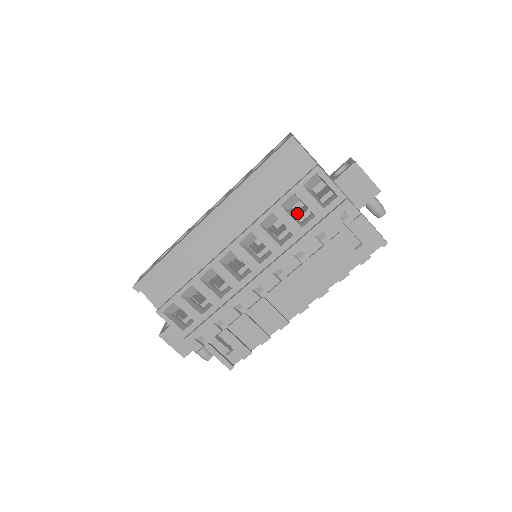
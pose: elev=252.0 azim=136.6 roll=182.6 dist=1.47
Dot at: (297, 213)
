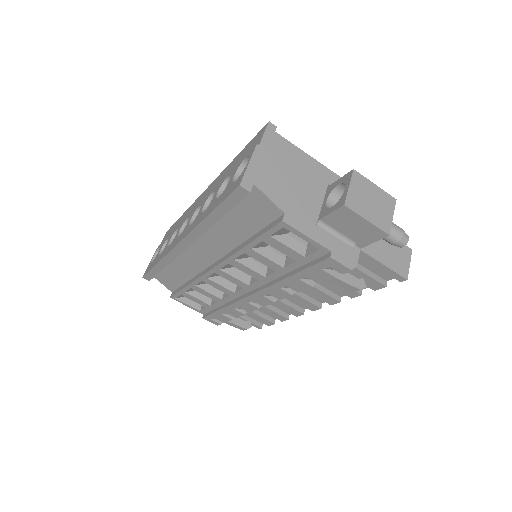
Dot at: occluded
